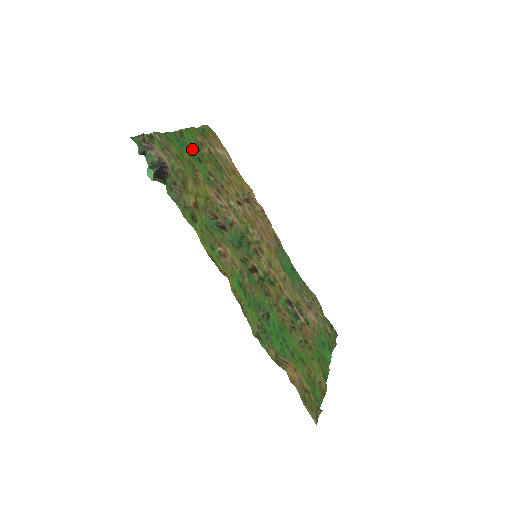
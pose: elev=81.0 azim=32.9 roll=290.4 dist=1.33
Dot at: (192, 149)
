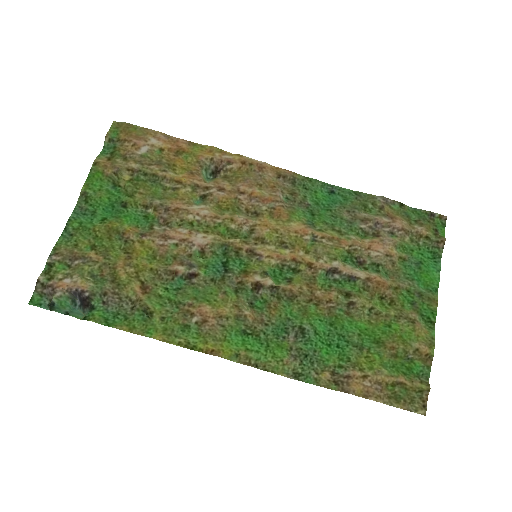
Dot at: (108, 199)
